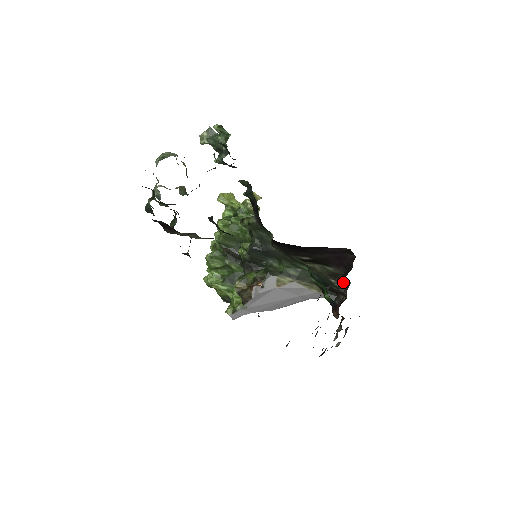
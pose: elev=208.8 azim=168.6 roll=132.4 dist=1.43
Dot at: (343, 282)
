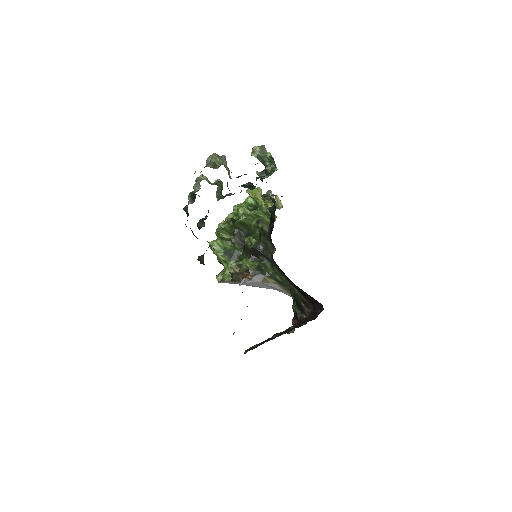
Dot at: (310, 308)
